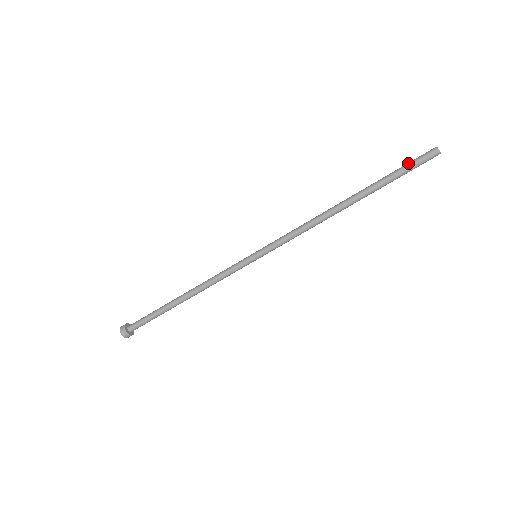
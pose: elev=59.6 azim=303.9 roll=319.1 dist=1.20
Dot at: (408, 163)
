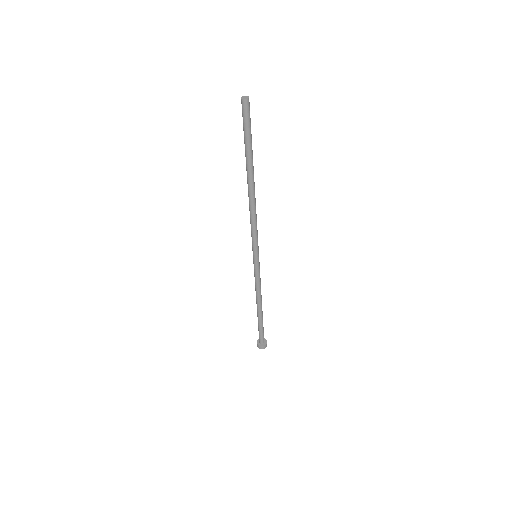
Dot at: (243, 126)
